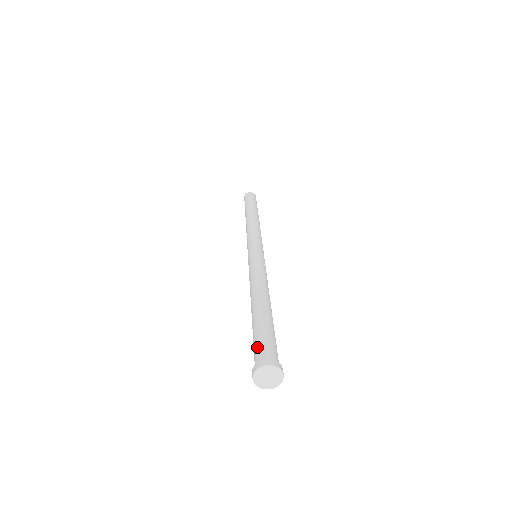
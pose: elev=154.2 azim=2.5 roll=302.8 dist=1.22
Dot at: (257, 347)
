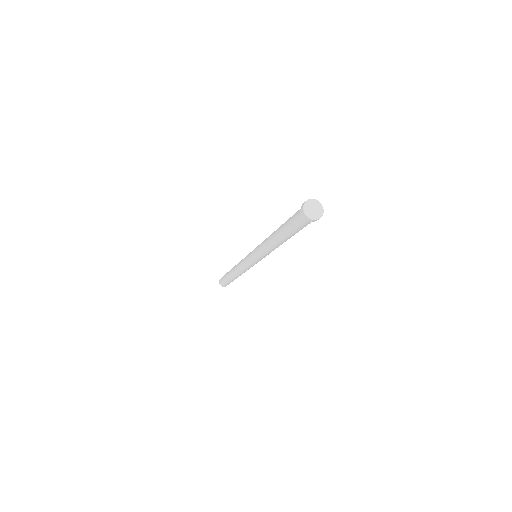
Dot at: (295, 218)
